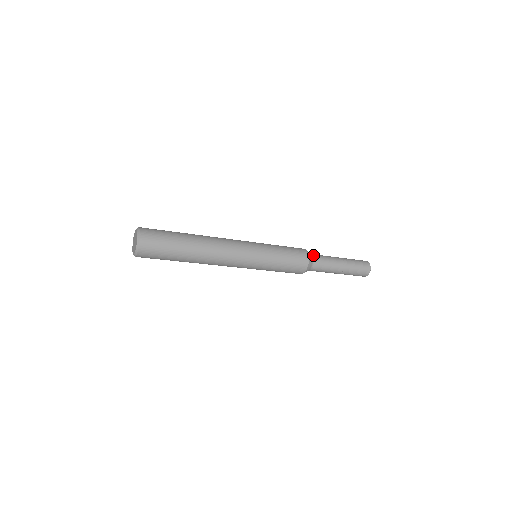
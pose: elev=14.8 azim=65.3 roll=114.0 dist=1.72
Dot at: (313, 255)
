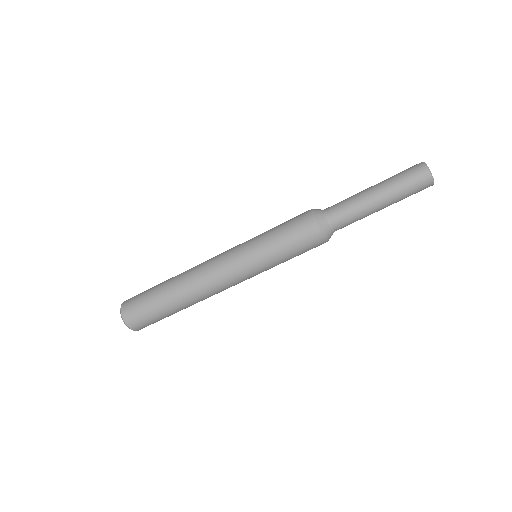
Dot at: occluded
